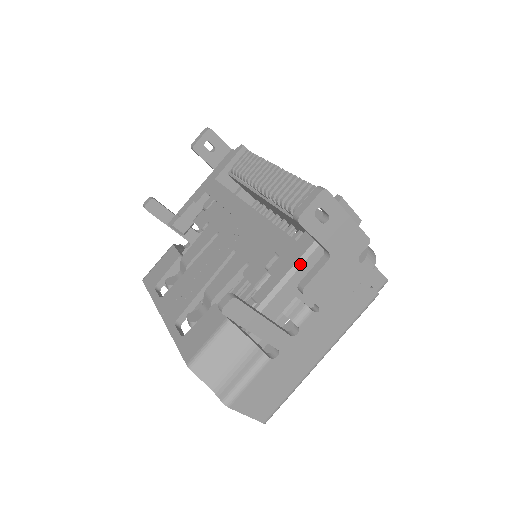
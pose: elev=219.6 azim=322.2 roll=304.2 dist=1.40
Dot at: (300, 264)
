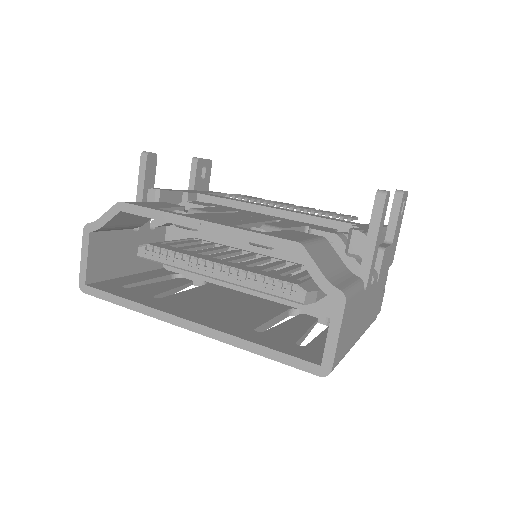
Dot at: occluded
